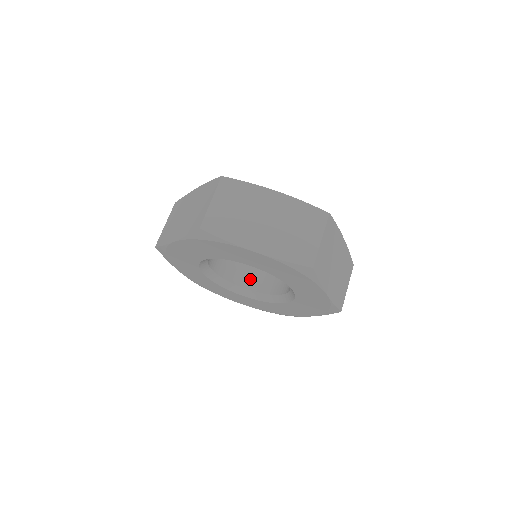
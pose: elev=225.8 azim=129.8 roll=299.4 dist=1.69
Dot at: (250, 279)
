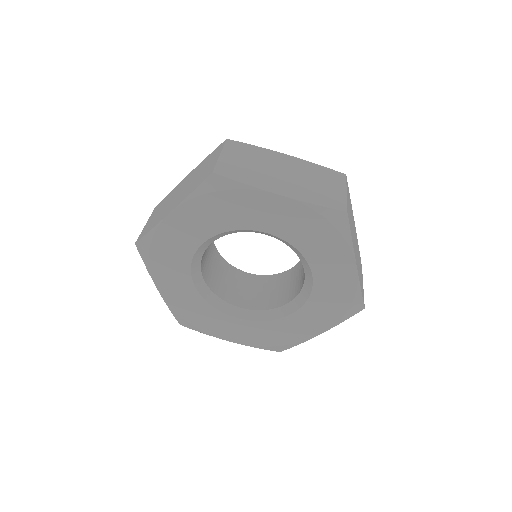
Dot at: (290, 293)
